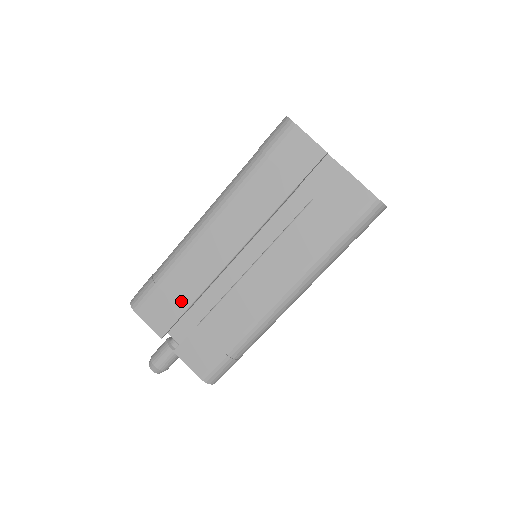
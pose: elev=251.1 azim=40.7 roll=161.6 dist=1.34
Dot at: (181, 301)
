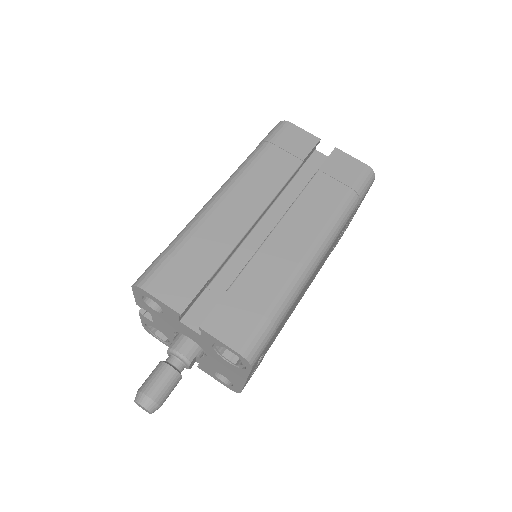
Dot at: (203, 268)
